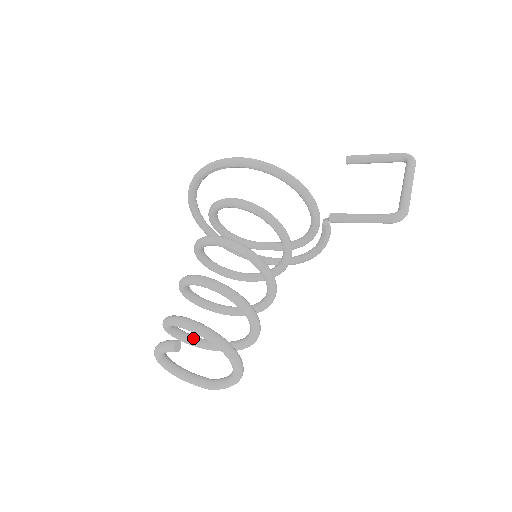
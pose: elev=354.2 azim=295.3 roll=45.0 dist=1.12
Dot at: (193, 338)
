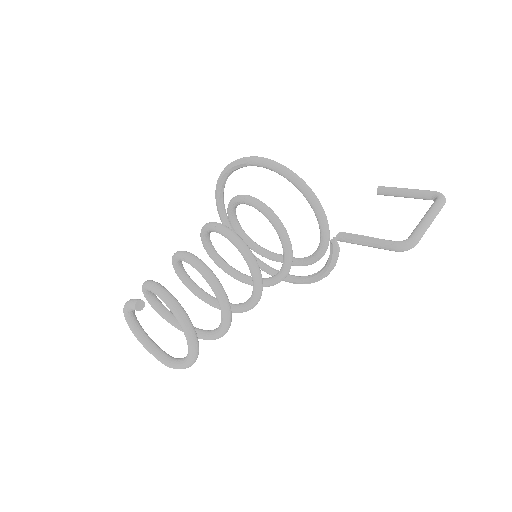
Dot at: (172, 316)
